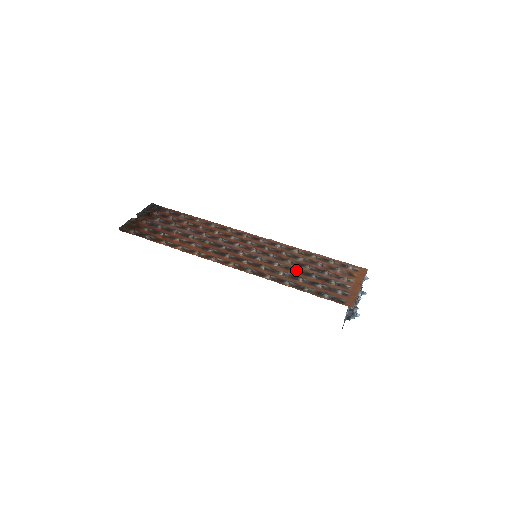
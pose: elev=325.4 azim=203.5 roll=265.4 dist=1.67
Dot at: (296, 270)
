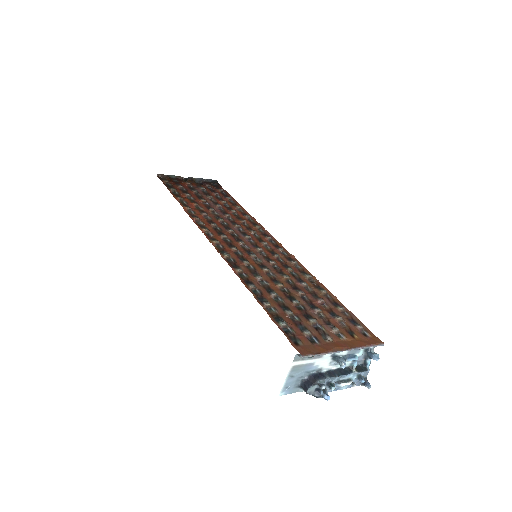
Dot at: (281, 286)
